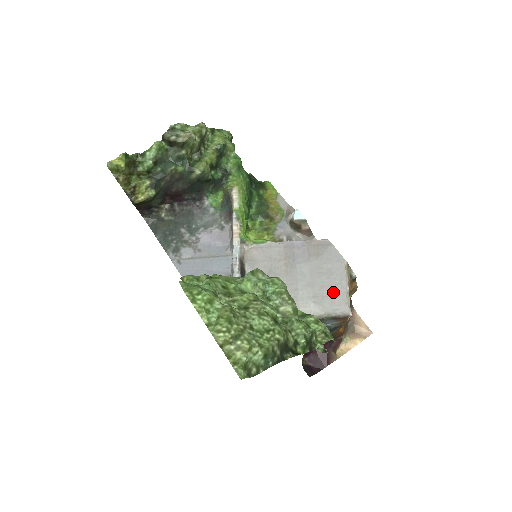
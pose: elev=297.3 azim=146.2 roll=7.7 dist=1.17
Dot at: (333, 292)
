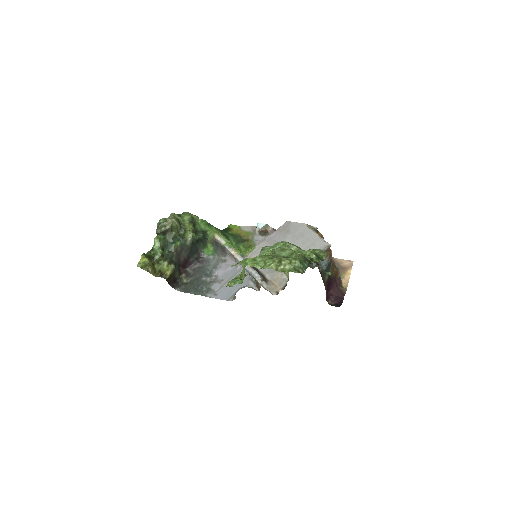
Dot at: (311, 242)
